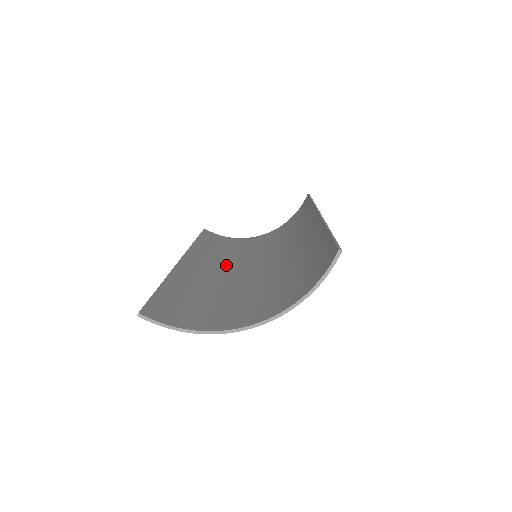
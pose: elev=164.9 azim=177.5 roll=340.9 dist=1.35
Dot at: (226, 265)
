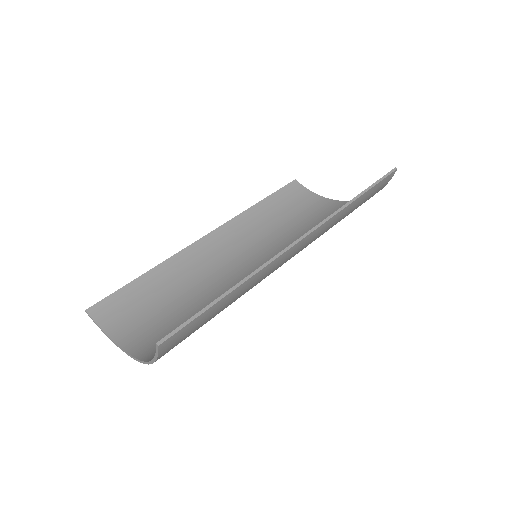
Dot at: (247, 249)
